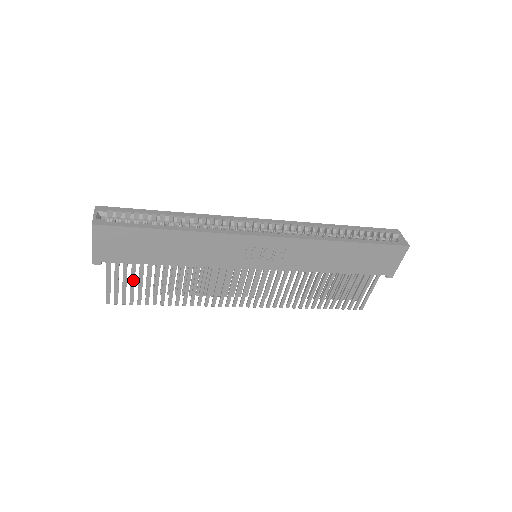
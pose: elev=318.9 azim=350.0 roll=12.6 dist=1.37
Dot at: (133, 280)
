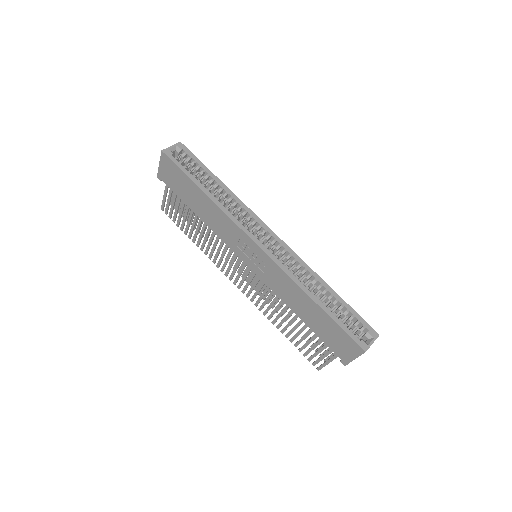
Dot at: (177, 206)
